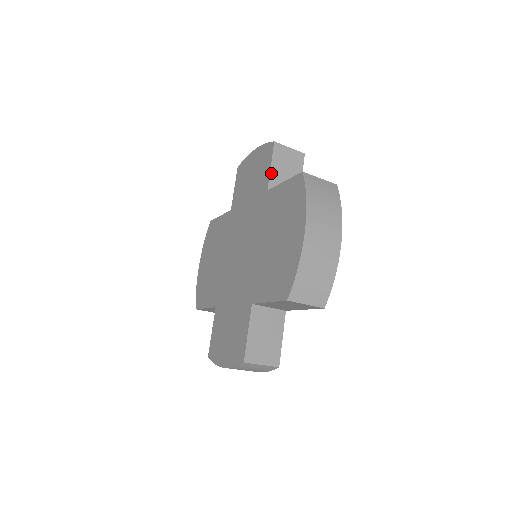
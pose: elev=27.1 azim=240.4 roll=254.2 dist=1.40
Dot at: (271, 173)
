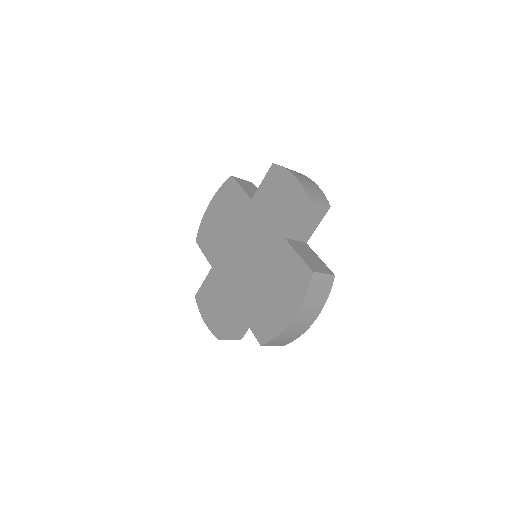
Dot at: (294, 225)
